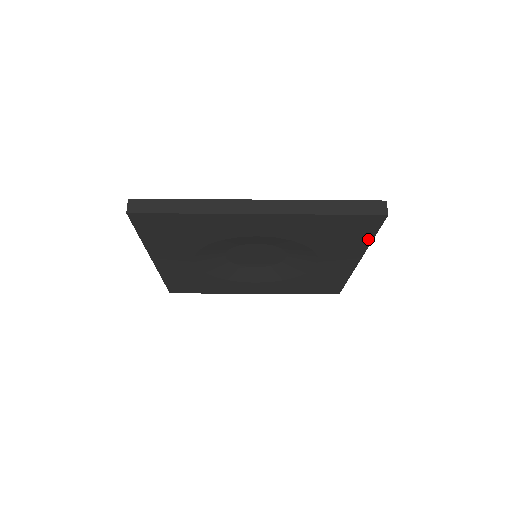
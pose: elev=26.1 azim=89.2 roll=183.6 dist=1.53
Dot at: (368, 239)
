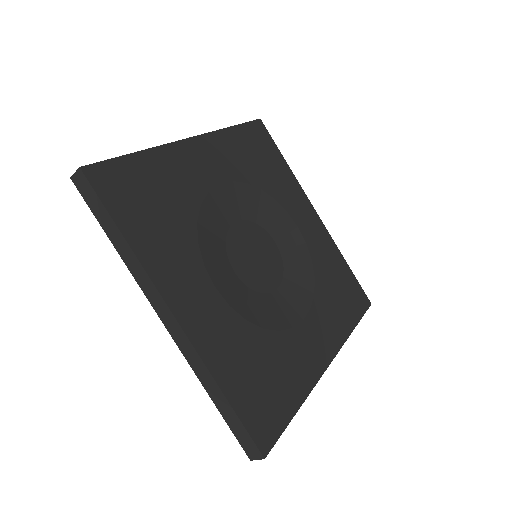
Dot at: (352, 324)
